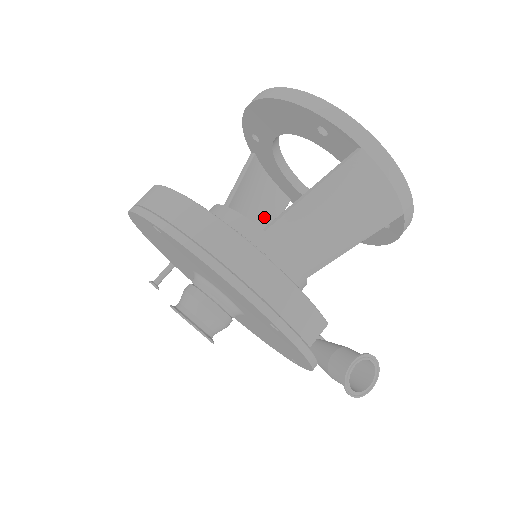
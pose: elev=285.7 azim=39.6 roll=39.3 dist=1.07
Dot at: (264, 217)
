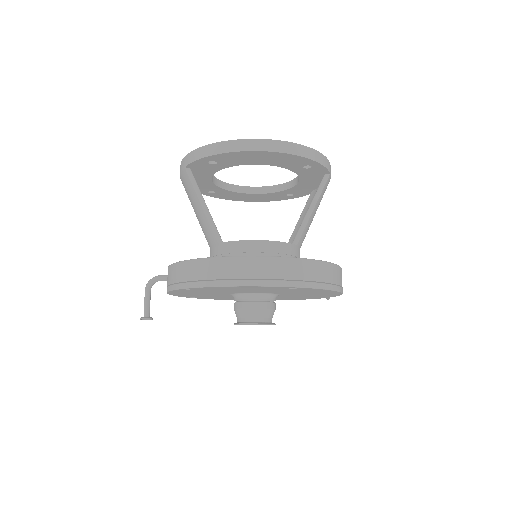
Dot at: occluded
